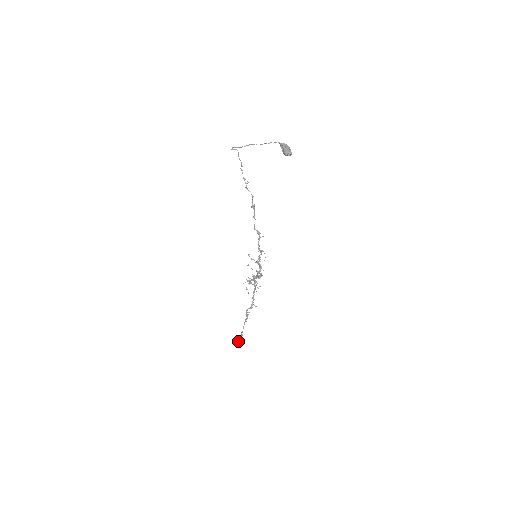
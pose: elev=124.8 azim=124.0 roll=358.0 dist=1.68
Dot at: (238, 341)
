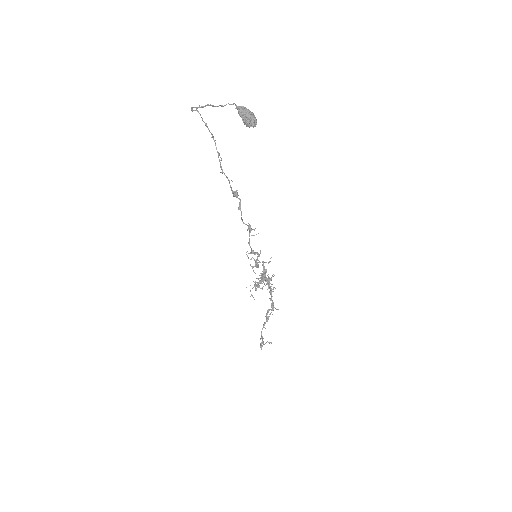
Dot at: (261, 344)
